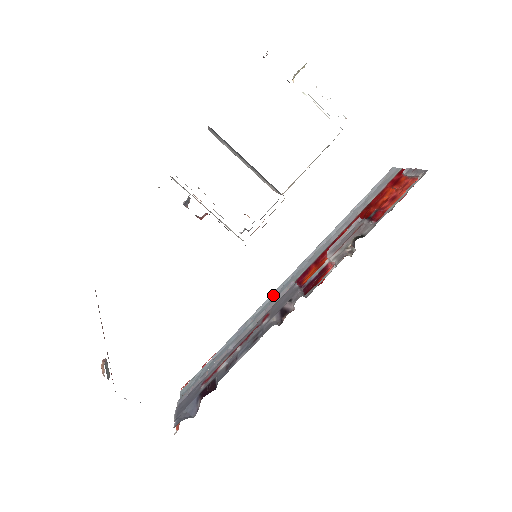
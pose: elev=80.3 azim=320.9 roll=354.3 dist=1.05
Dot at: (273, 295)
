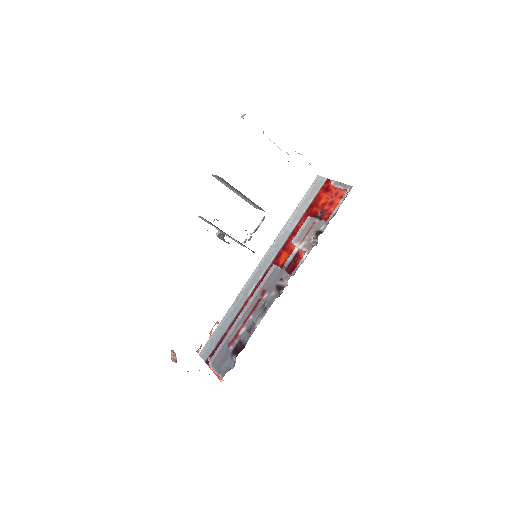
Dot at: (254, 274)
